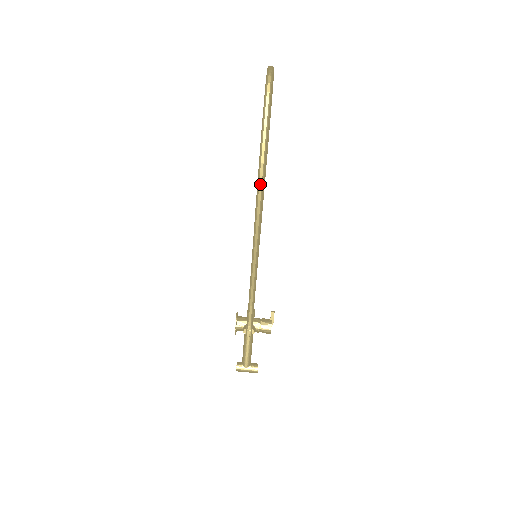
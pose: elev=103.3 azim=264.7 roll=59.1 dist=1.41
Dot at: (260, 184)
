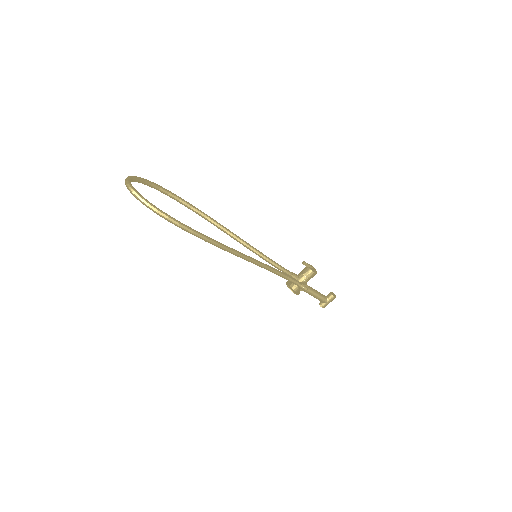
Dot at: (206, 241)
